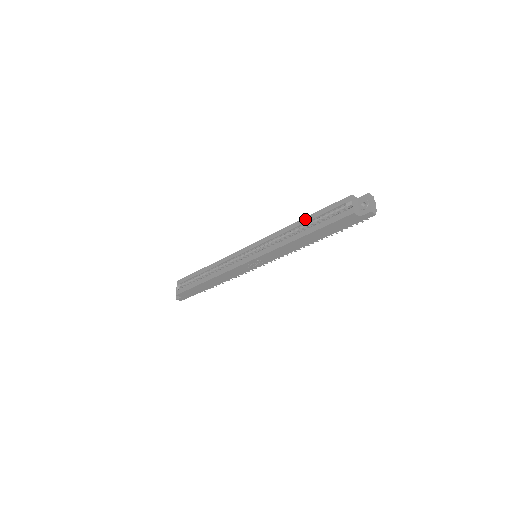
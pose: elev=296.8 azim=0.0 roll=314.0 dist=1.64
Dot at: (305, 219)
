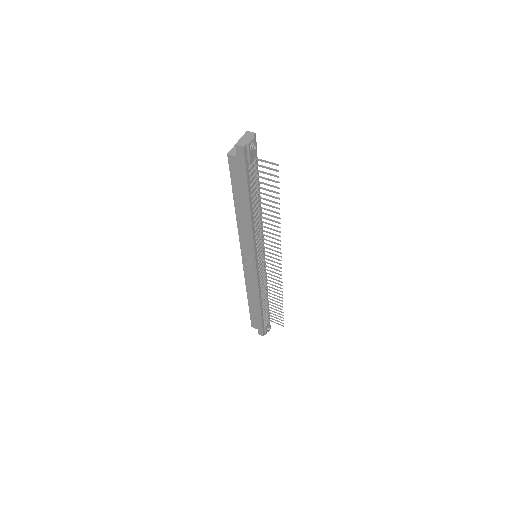
Dot at: occluded
